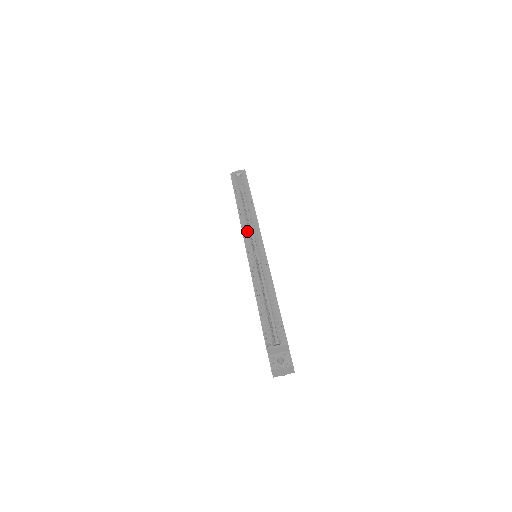
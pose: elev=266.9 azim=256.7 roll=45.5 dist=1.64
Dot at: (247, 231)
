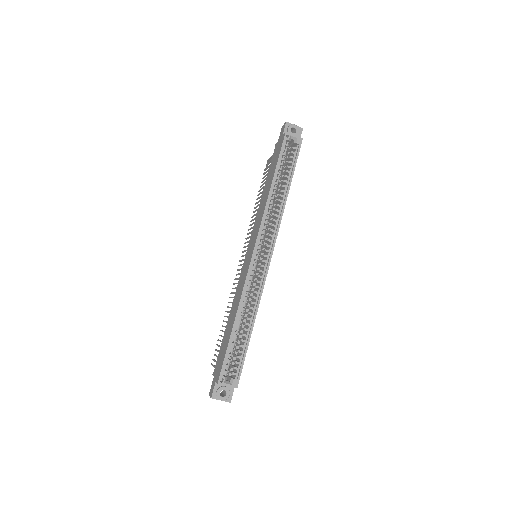
Dot at: (264, 230)
